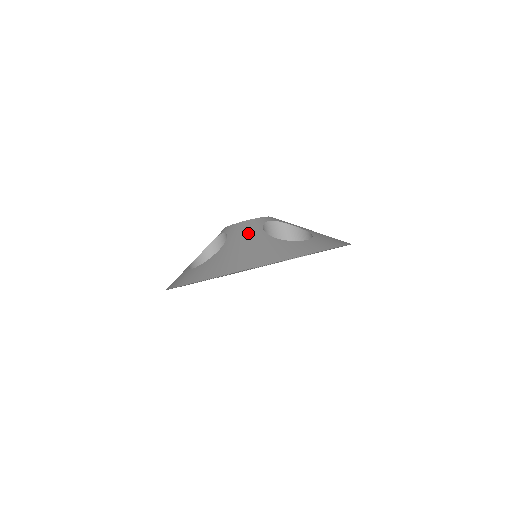
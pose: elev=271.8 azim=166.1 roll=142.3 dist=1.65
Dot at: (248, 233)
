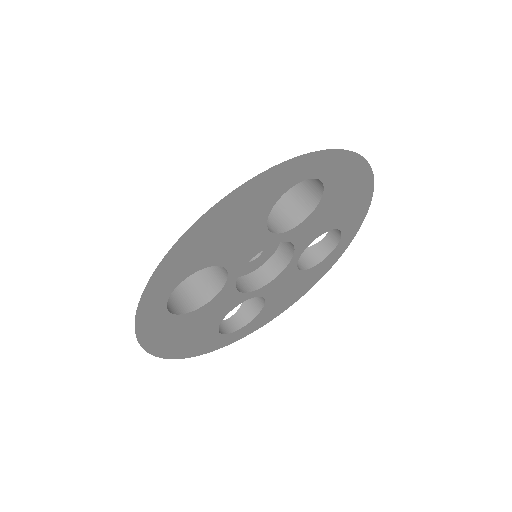
Dot at: occluded
